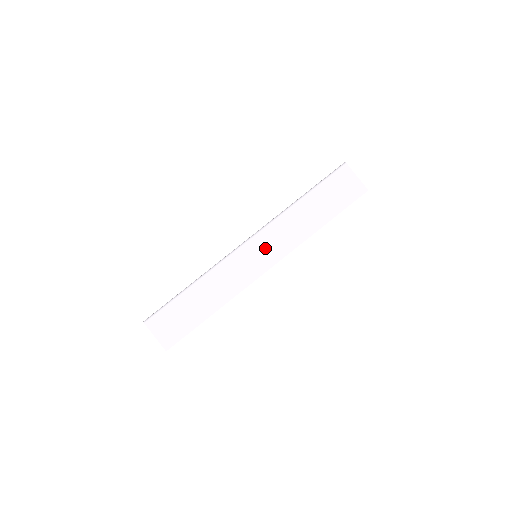
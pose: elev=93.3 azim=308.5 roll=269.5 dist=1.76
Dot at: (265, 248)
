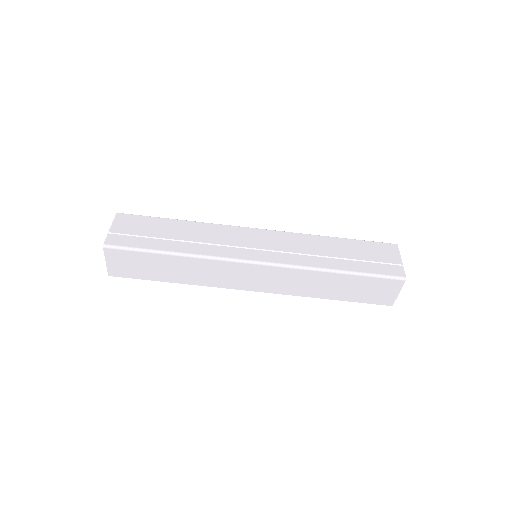
Dot at: (267, 278)
